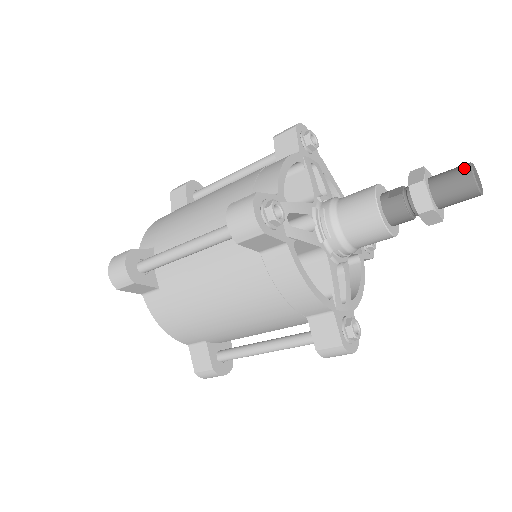
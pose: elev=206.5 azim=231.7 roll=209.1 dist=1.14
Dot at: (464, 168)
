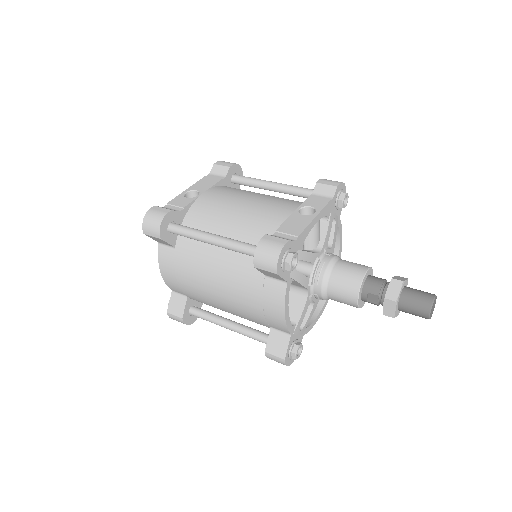
Dot at: (424, 316)
